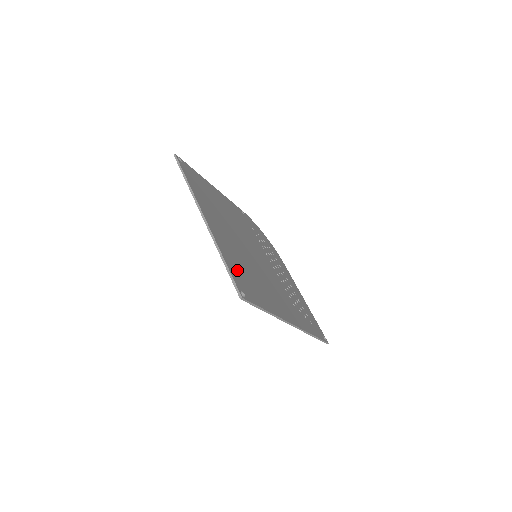
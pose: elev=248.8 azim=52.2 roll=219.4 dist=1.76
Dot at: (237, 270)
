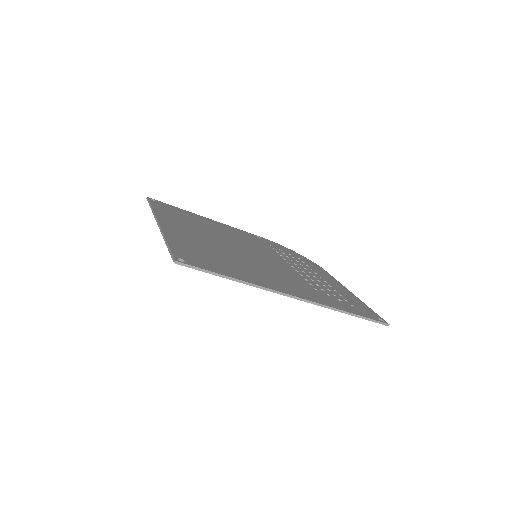
Dot at: (189, 250)
